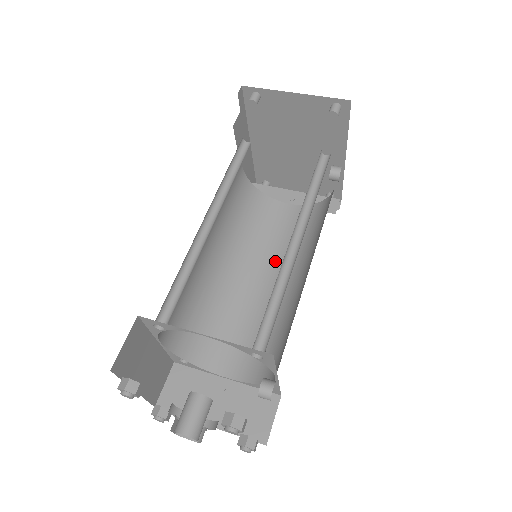
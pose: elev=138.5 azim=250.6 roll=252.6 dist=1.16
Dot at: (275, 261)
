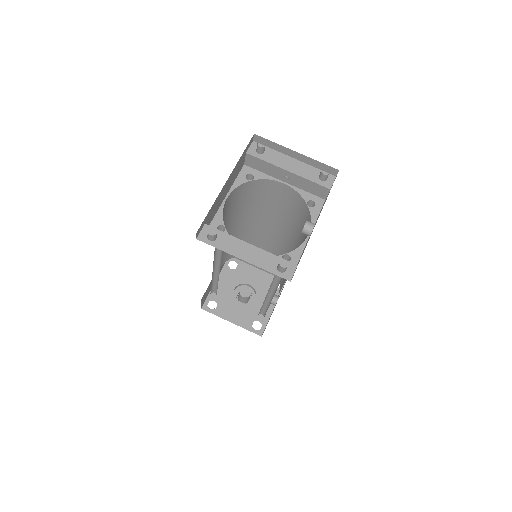
Dot at: (278, 219)
